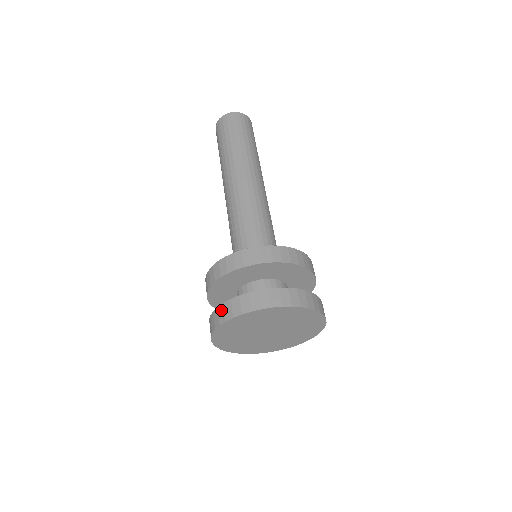
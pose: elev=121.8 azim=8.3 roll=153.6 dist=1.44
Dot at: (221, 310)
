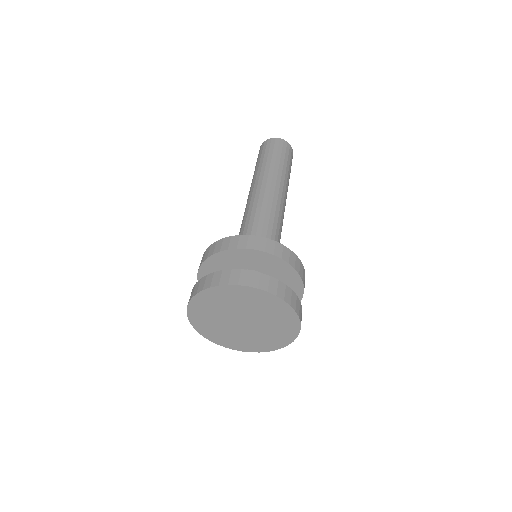
Dot at: (203, 281)
